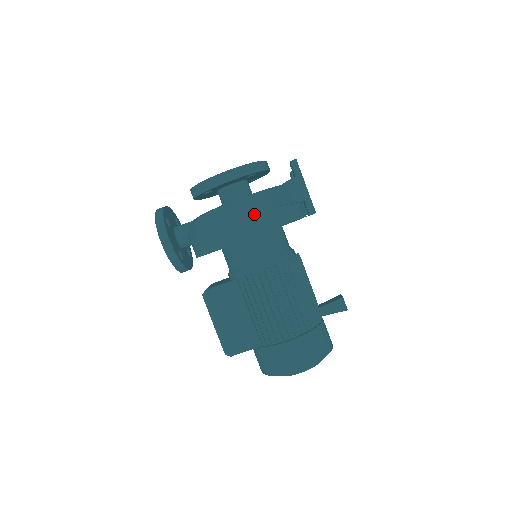
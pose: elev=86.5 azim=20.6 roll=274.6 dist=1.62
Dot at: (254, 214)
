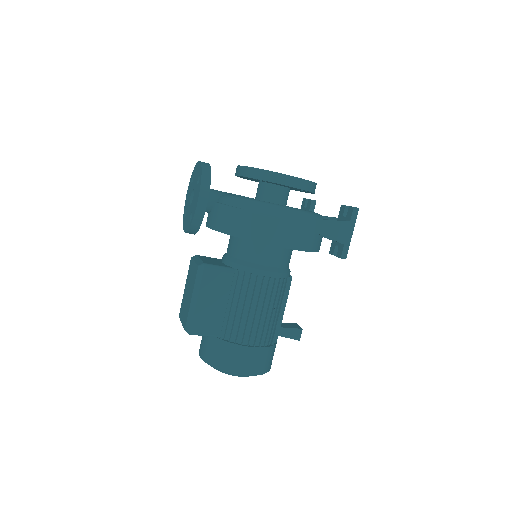
Dot at: (302, 230)
